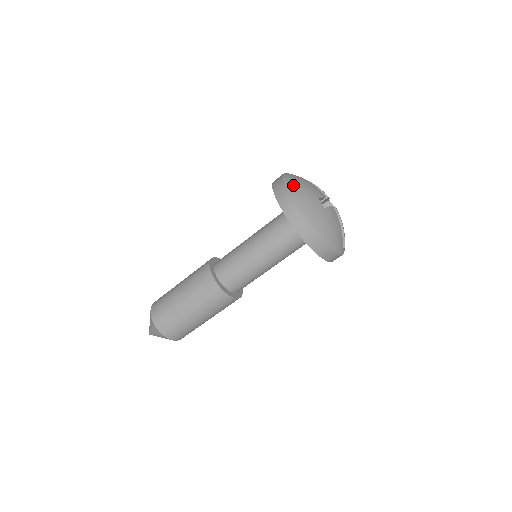
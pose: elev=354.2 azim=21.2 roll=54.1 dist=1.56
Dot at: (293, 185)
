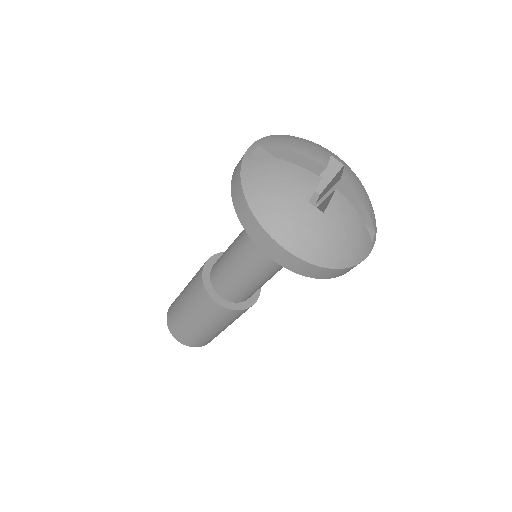
Dot at: (260, 198)
